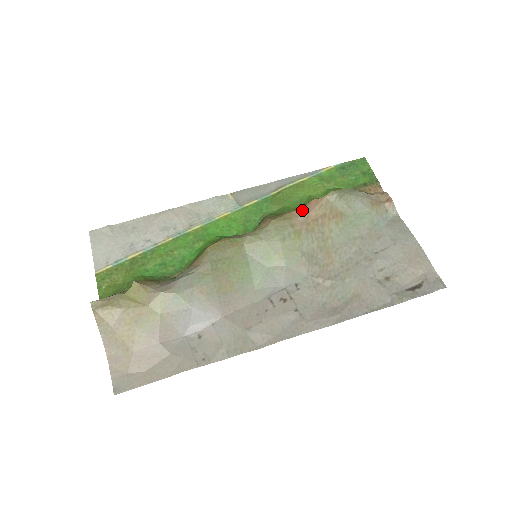
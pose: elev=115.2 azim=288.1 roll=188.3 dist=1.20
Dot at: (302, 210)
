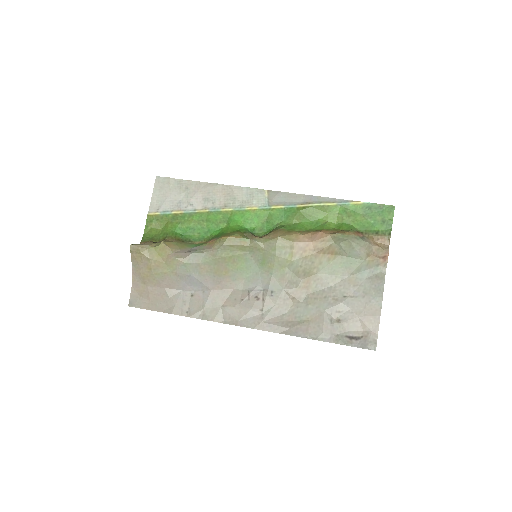
Dot at: (307, 236)
